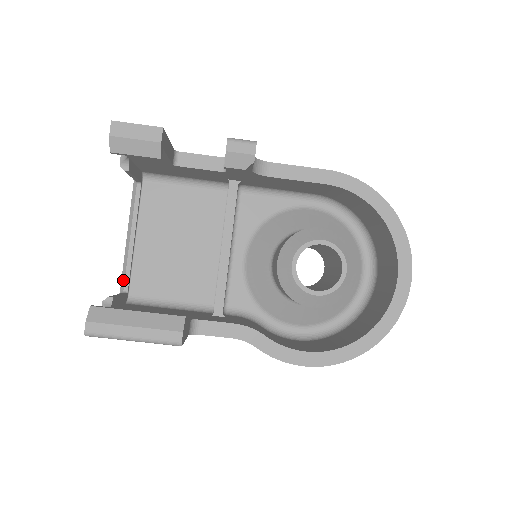
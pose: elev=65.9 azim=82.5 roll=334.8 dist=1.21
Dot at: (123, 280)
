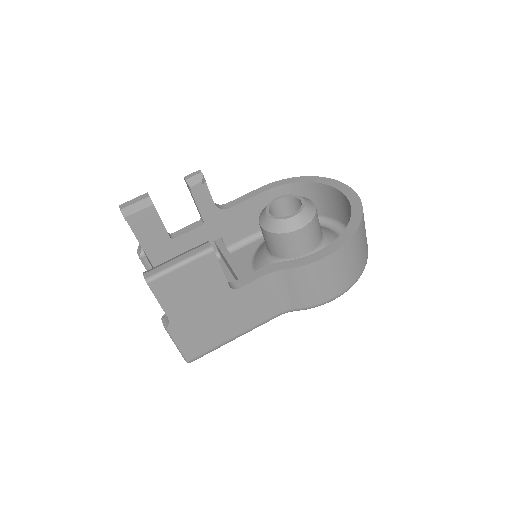
Dot at: occluded
